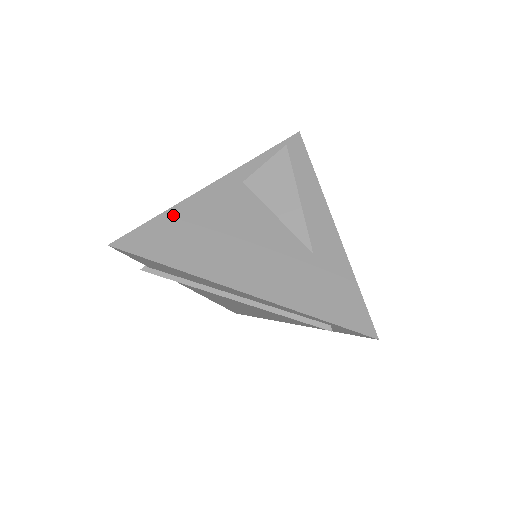
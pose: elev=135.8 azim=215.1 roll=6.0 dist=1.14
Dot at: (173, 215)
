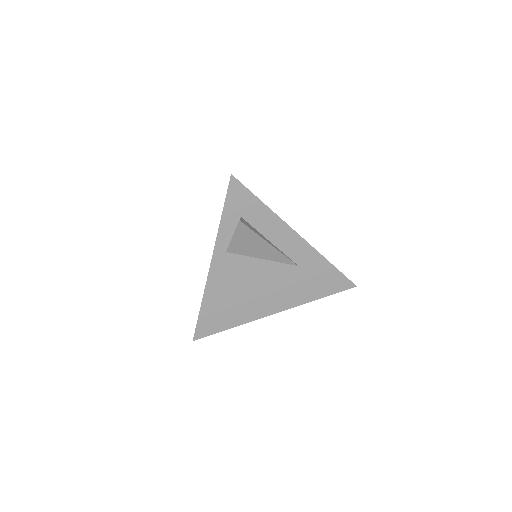
Dot at: (207, 304)
